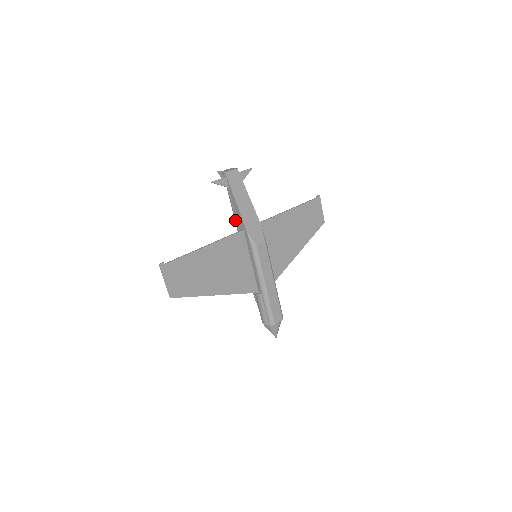
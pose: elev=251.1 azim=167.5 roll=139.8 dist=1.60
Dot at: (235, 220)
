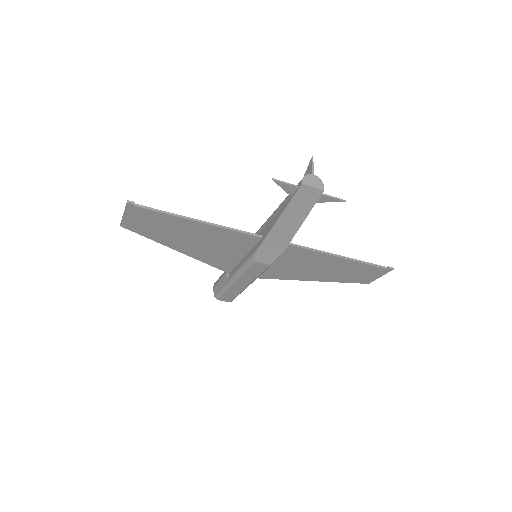
Dot at: (269, 217)
